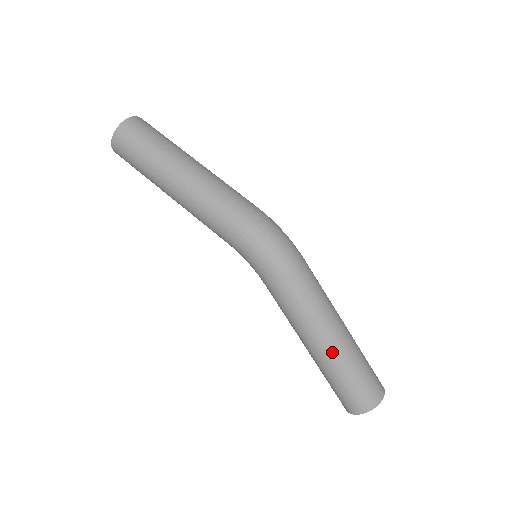
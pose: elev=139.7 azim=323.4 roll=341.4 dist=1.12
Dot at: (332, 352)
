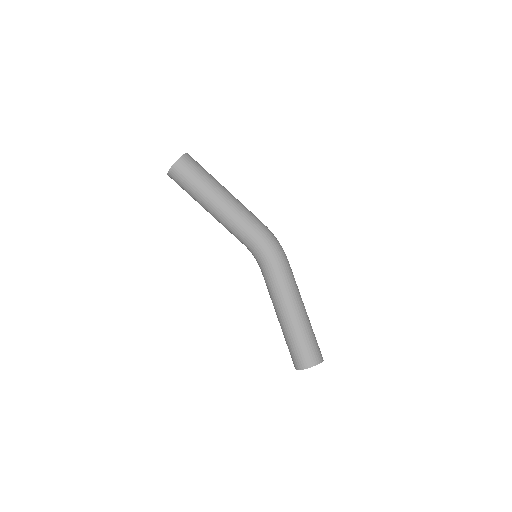
Dot at: (306, 315)
